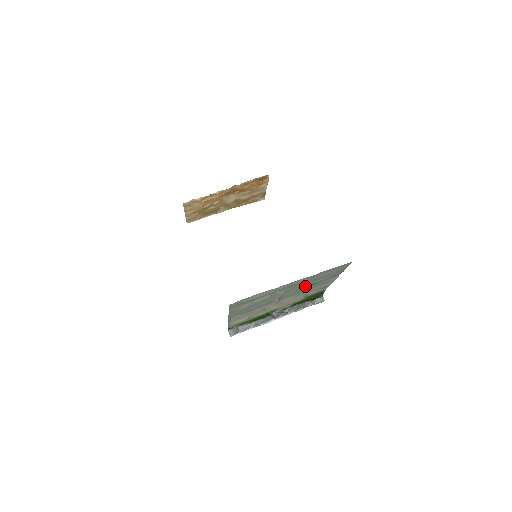
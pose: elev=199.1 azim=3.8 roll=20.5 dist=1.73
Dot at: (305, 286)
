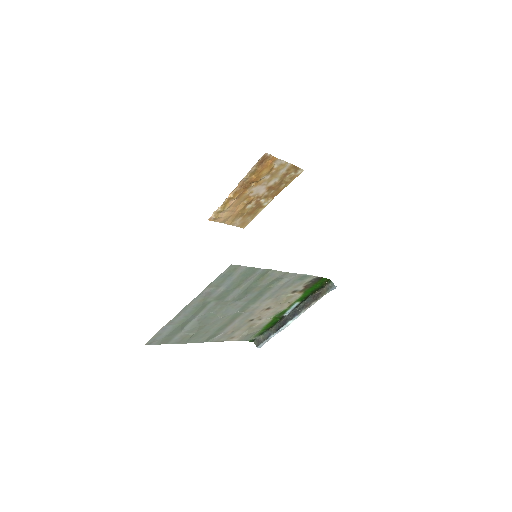
Dot at: (238, 296)
